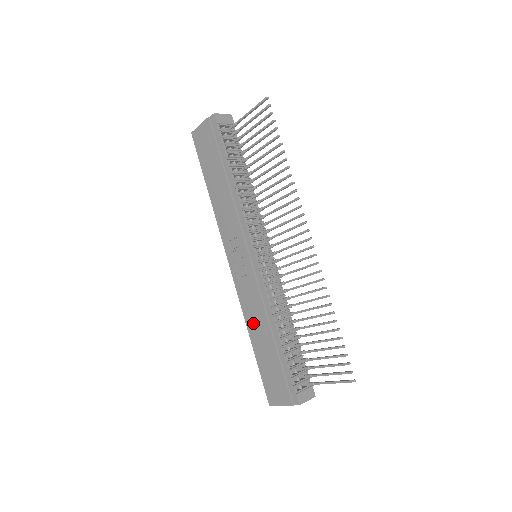
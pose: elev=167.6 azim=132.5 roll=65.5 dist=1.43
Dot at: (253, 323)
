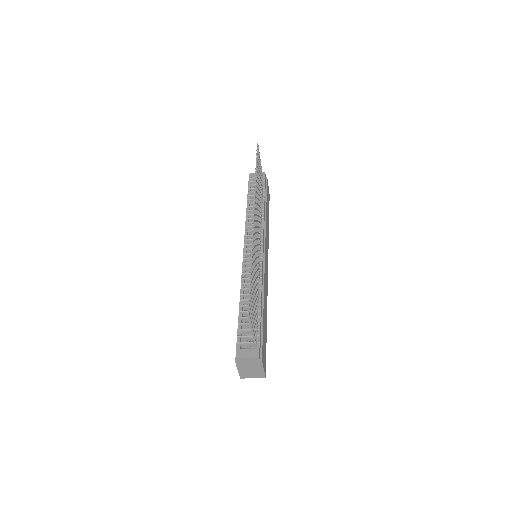
Dot at: occluded
